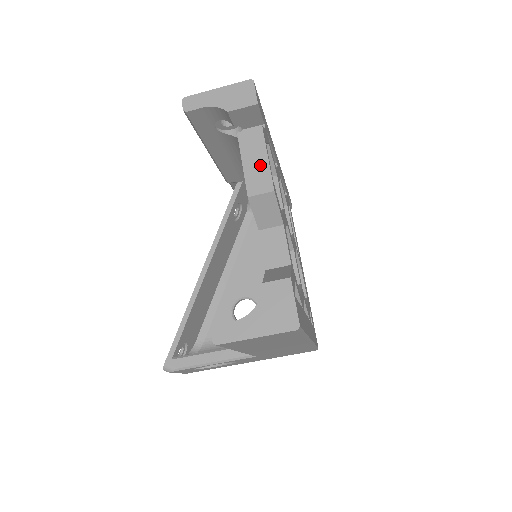
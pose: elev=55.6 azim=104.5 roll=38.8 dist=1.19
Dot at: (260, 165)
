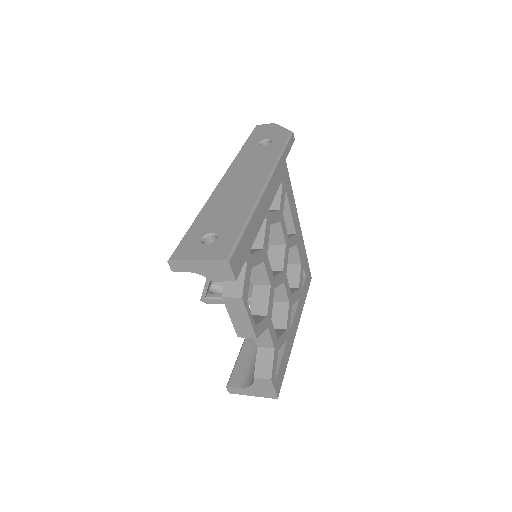
Dot at: (244, 322)
